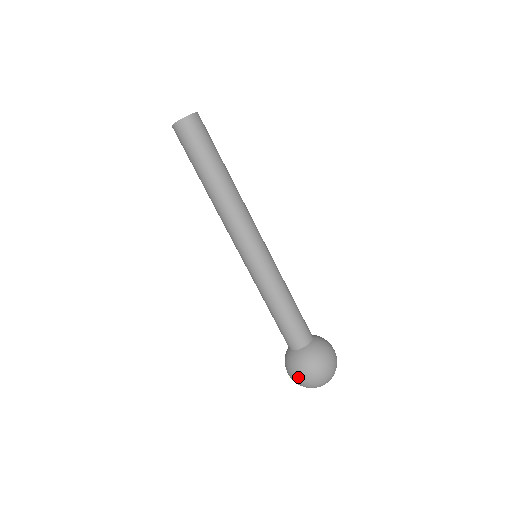
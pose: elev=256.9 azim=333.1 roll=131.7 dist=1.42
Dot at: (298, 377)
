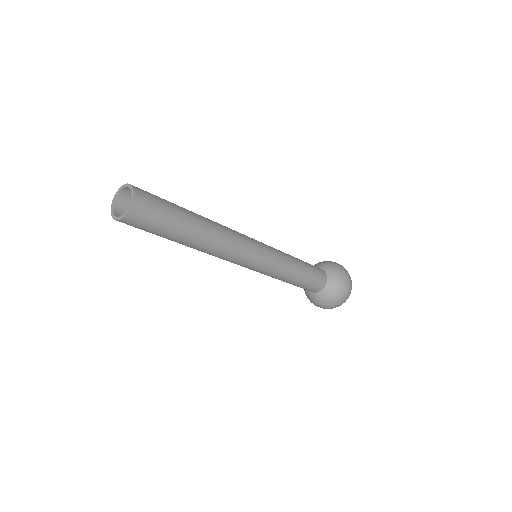
Dot at: occluded
